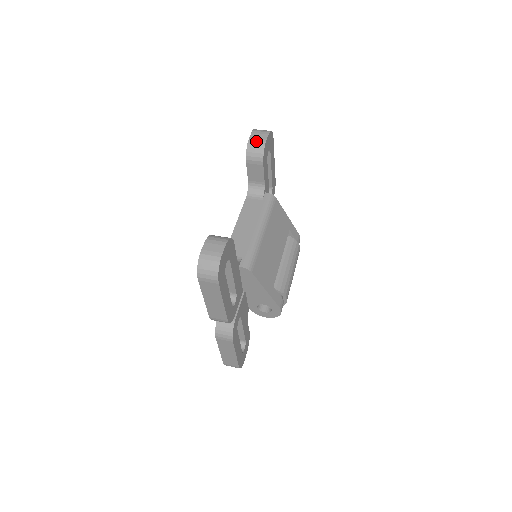
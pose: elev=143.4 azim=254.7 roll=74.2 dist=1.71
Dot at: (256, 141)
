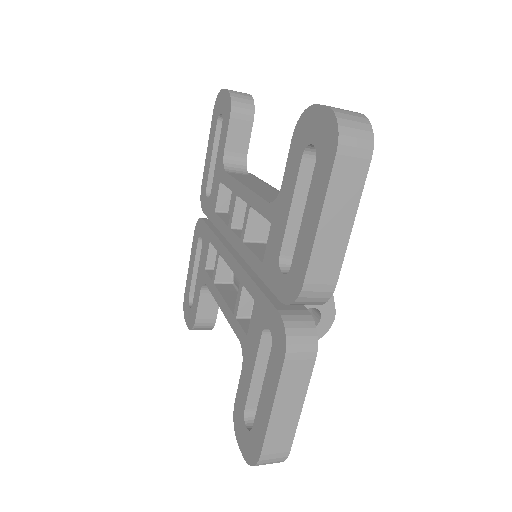
Dot at: (239, 92)
